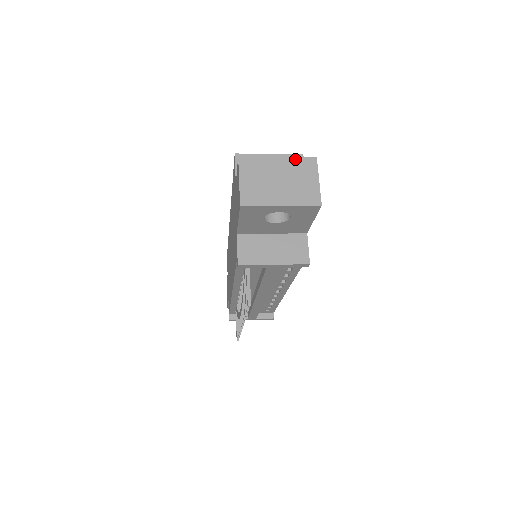
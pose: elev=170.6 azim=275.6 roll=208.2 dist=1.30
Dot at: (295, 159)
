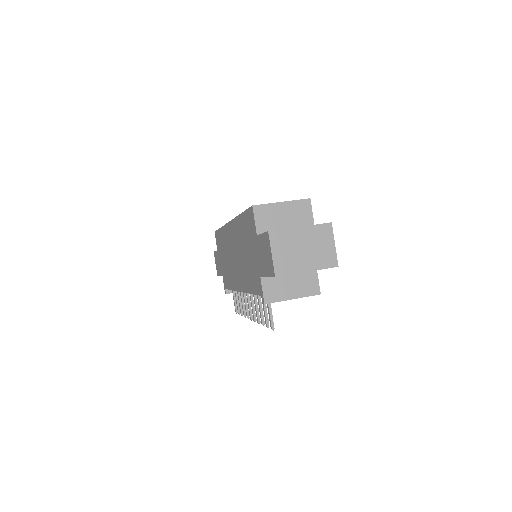
Dot at: (314, 227)
